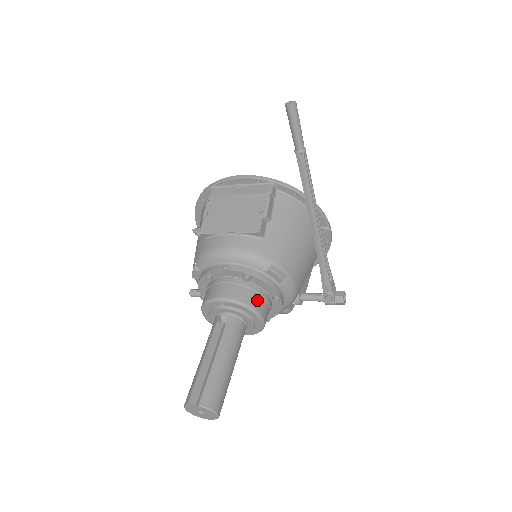
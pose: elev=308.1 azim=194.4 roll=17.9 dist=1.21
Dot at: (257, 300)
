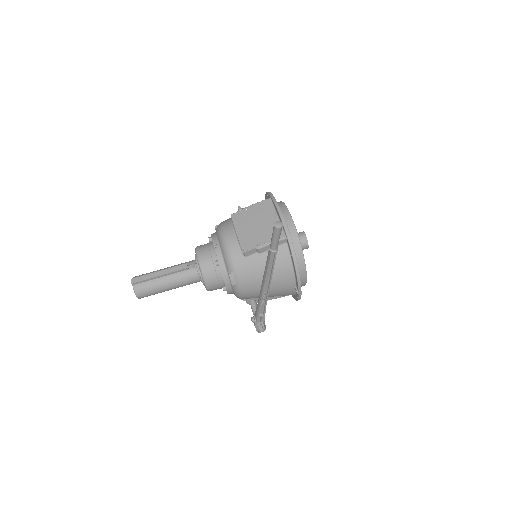
Dot at: (212, 278)
